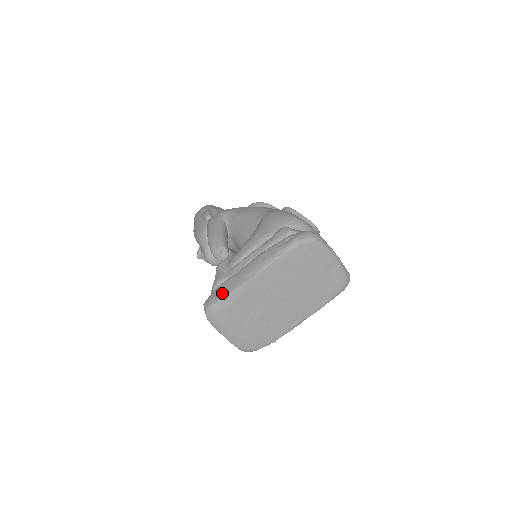
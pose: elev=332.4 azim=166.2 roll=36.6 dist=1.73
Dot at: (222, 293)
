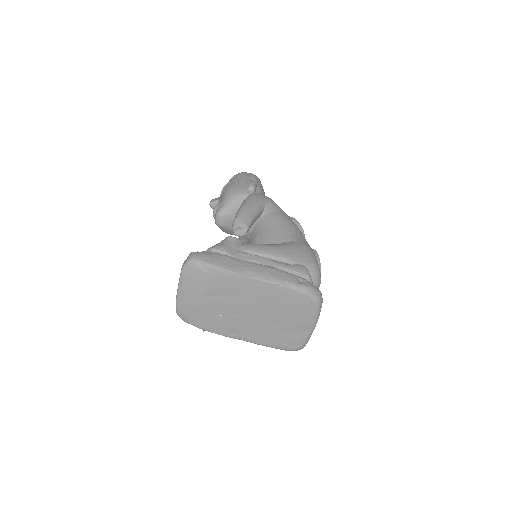
Dot at: (217, 262)
